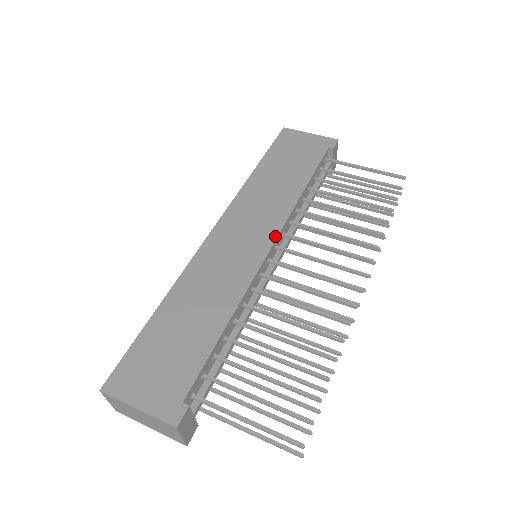
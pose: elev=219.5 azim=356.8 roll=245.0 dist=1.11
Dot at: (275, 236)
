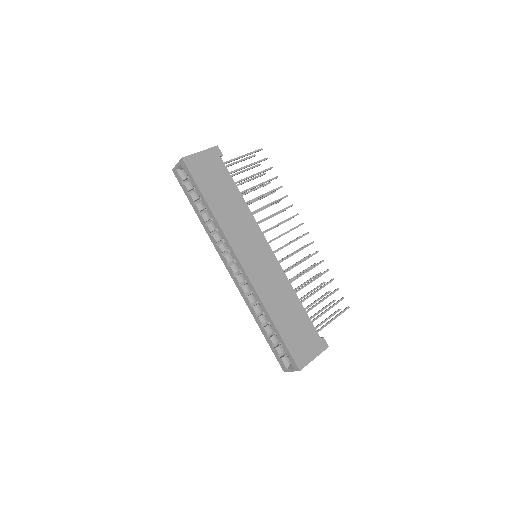
Dot at: (266, 241)
